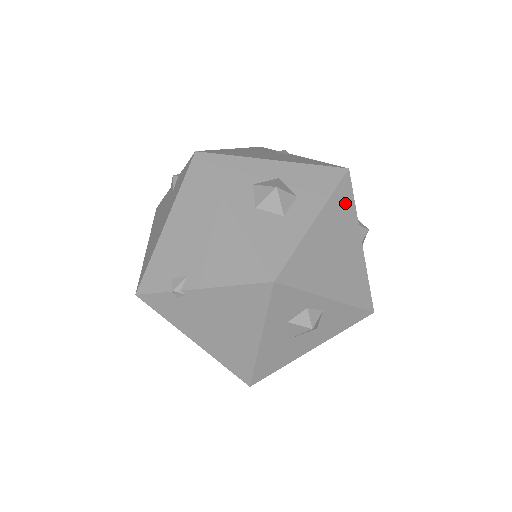
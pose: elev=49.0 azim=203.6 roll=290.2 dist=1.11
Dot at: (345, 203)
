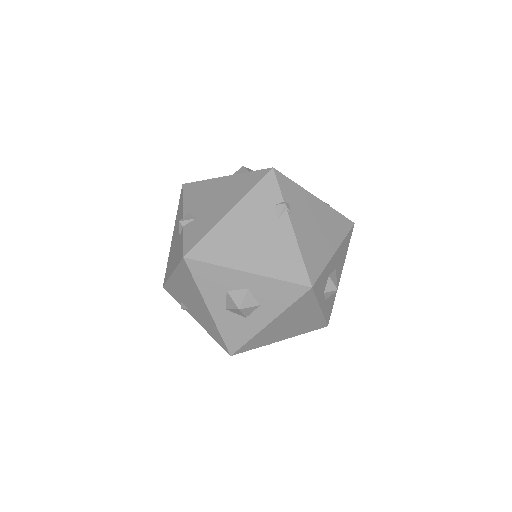
Dot at: (304, 303)
